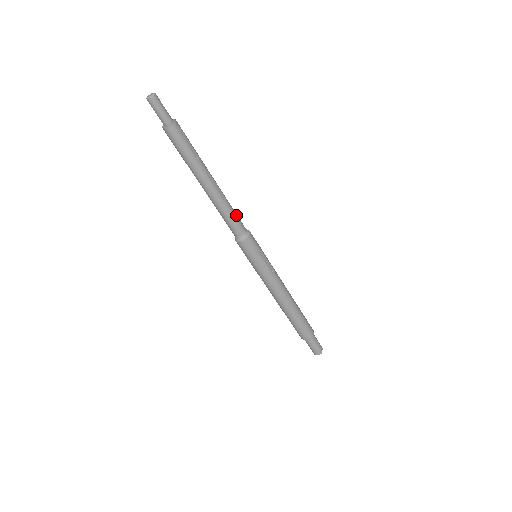
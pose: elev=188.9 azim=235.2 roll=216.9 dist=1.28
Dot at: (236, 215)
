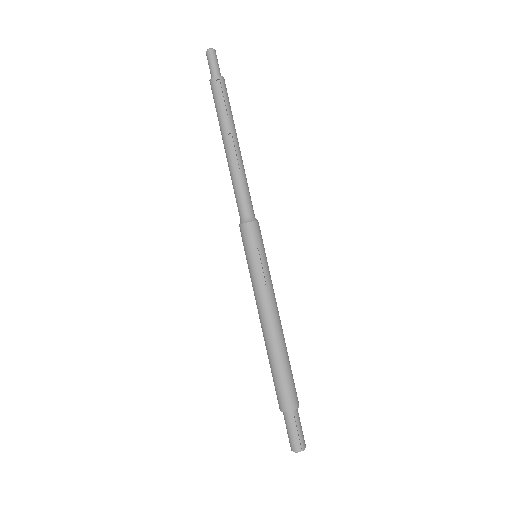
Dot at: (245, 194)
